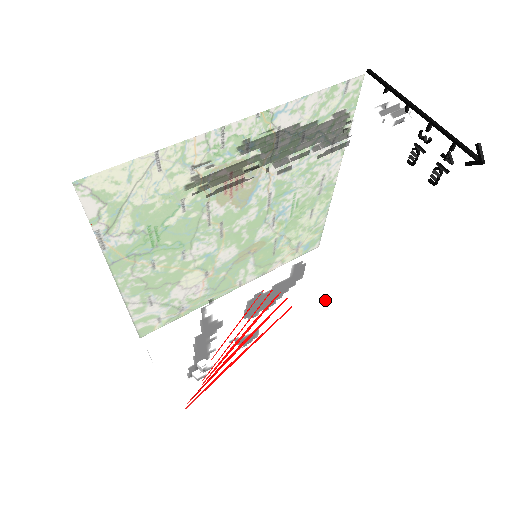
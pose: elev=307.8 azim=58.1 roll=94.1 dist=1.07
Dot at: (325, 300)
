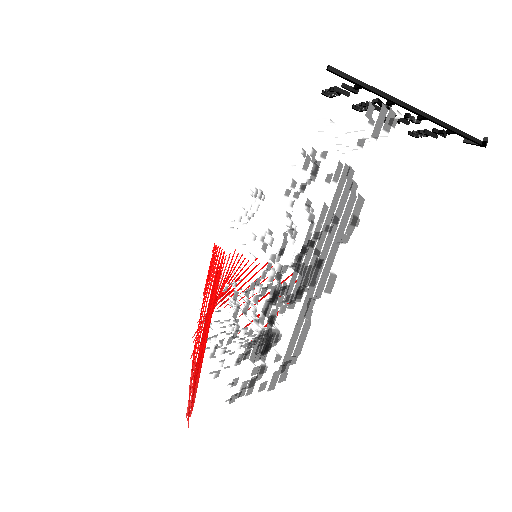
Dot at: occluded
